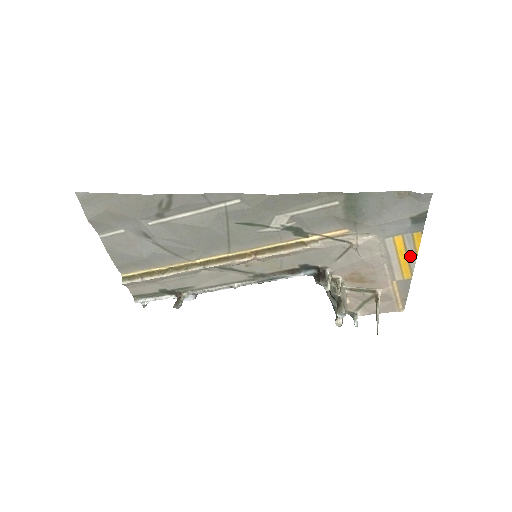
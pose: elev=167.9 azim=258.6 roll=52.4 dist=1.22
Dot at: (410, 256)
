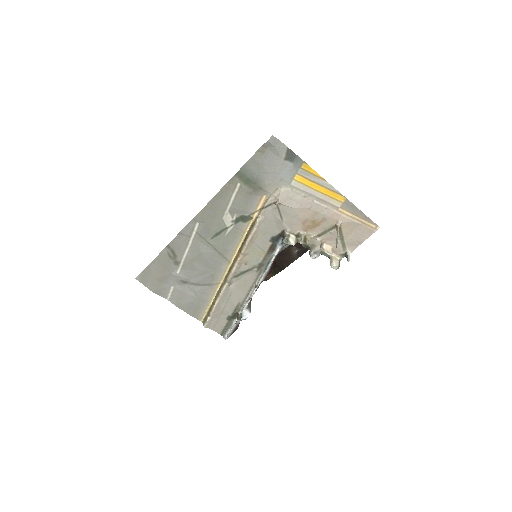
Dot at: (321, 183)
